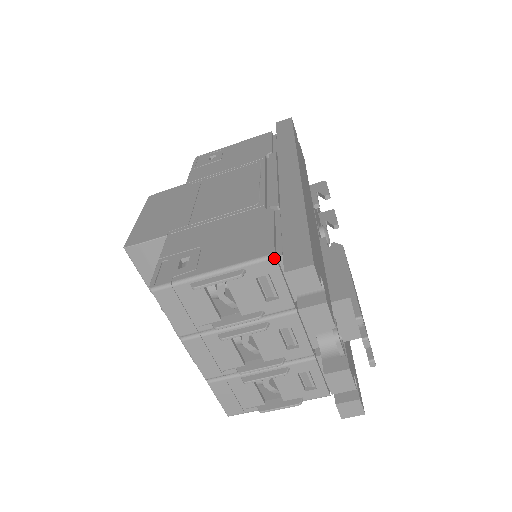
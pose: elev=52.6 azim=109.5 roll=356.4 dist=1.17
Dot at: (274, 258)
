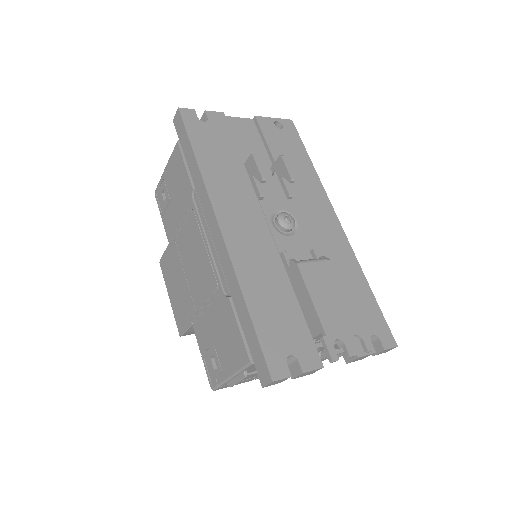
Dot at: (252, 364)
